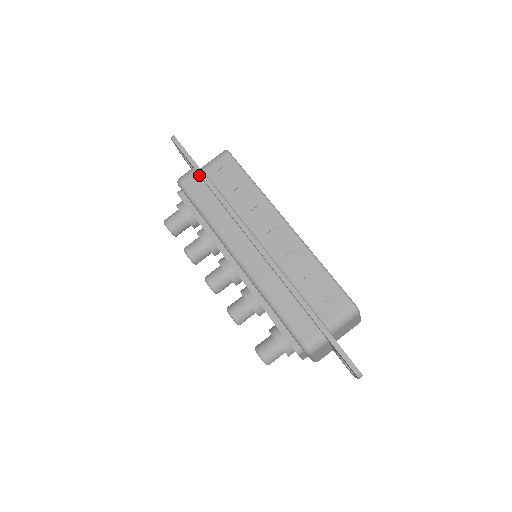
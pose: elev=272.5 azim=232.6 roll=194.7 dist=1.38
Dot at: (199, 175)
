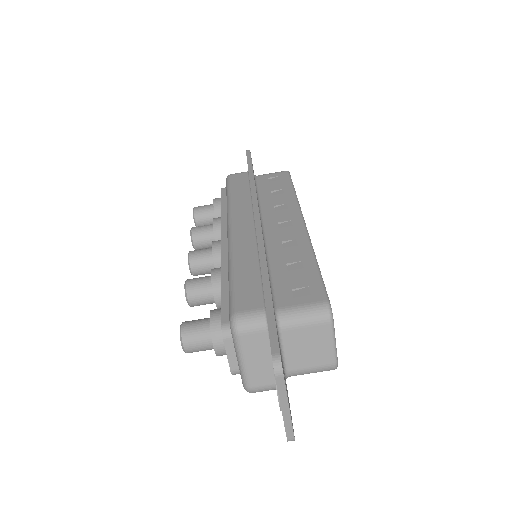
Dot at: occluded
